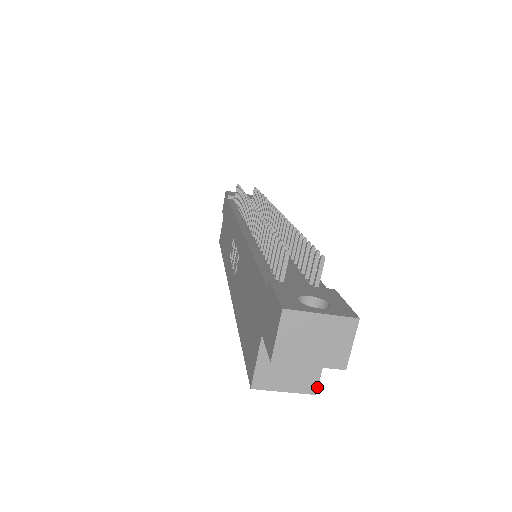
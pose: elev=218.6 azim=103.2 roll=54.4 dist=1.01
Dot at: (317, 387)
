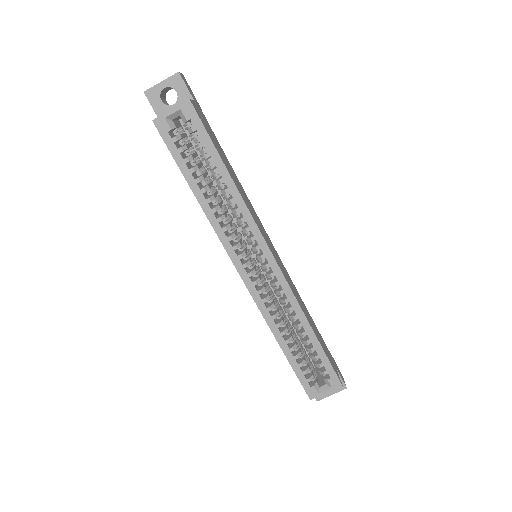
Dot at: (190, 100)
